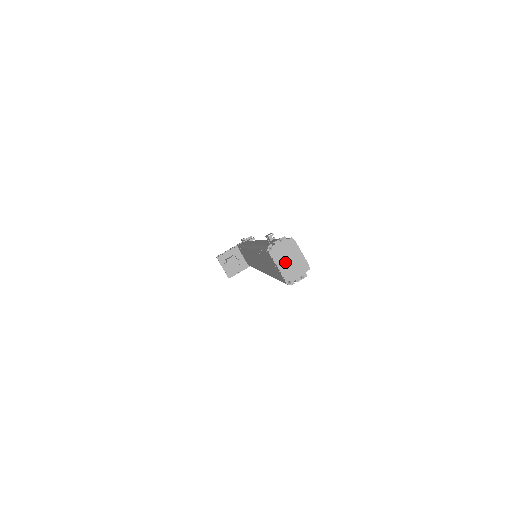
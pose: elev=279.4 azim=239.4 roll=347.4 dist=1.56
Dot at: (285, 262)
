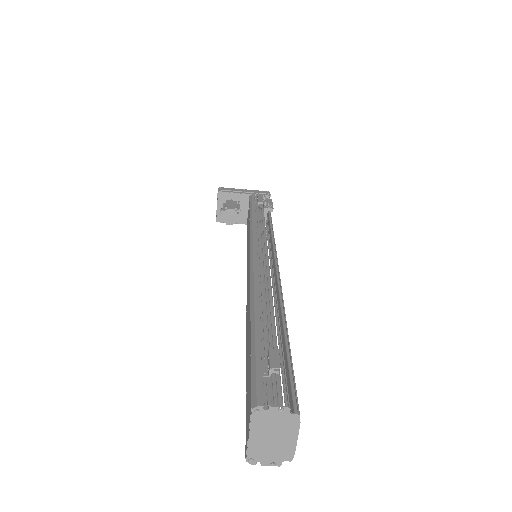
Dot at: (264, 436)
